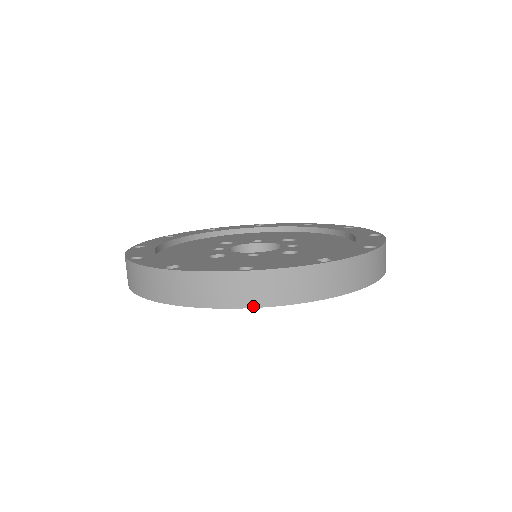
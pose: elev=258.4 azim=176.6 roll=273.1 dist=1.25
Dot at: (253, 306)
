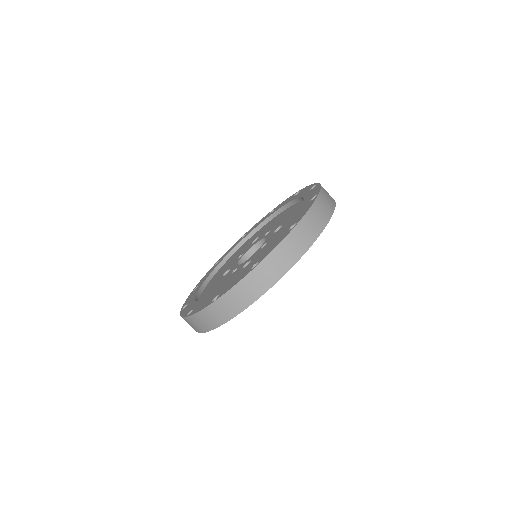
Dot at: (315, 240)
